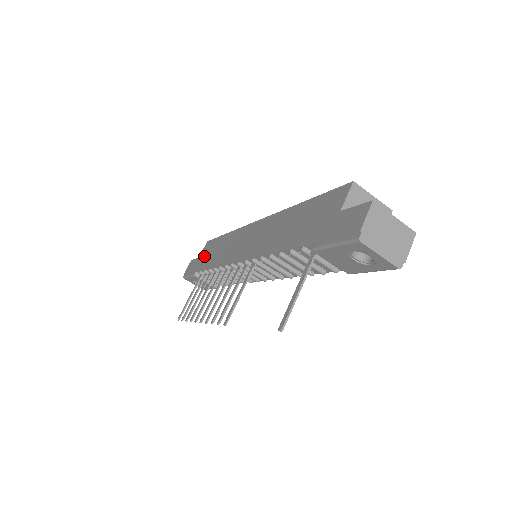
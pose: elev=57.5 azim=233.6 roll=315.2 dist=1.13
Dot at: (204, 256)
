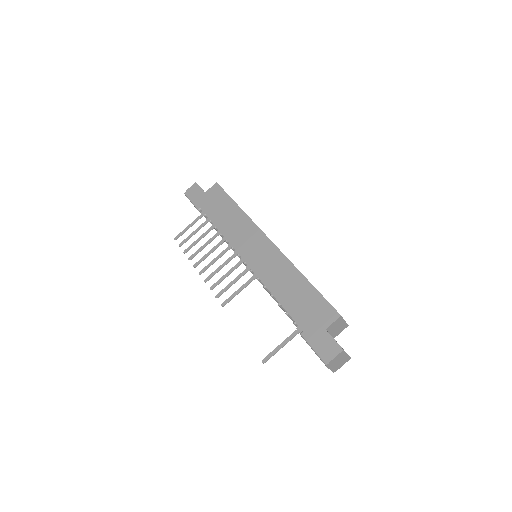
Dot at: (212, 201)
